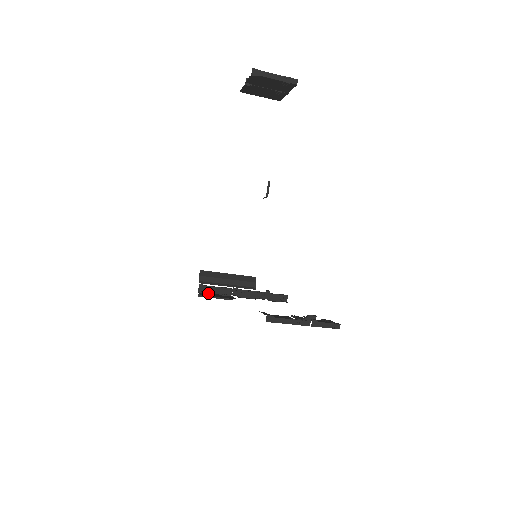
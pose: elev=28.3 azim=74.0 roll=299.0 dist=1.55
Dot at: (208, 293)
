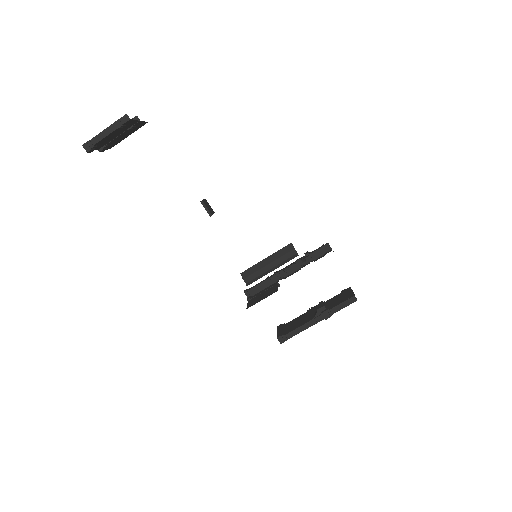
Dot at: (256, 295)
